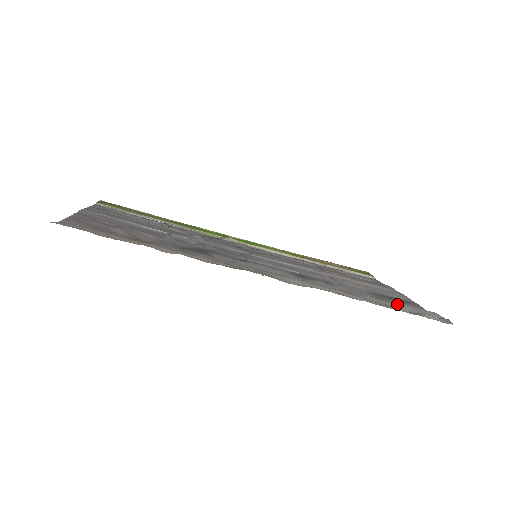
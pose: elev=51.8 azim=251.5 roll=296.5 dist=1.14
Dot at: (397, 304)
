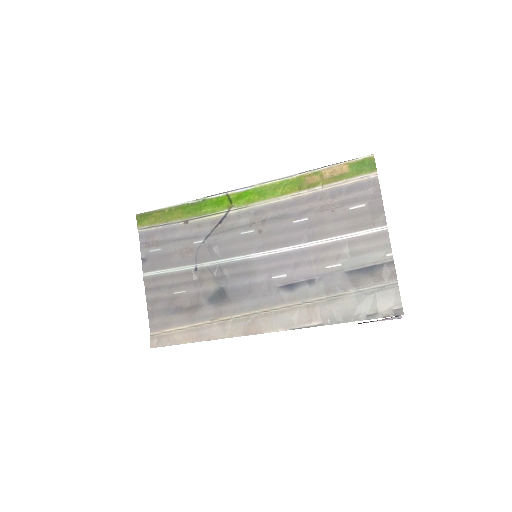
Dot at: (361, 300)
